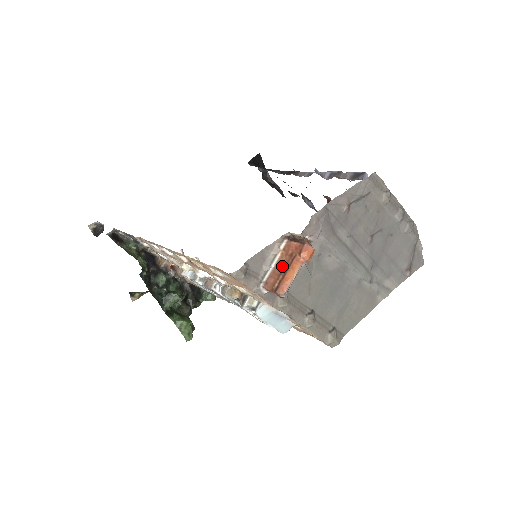
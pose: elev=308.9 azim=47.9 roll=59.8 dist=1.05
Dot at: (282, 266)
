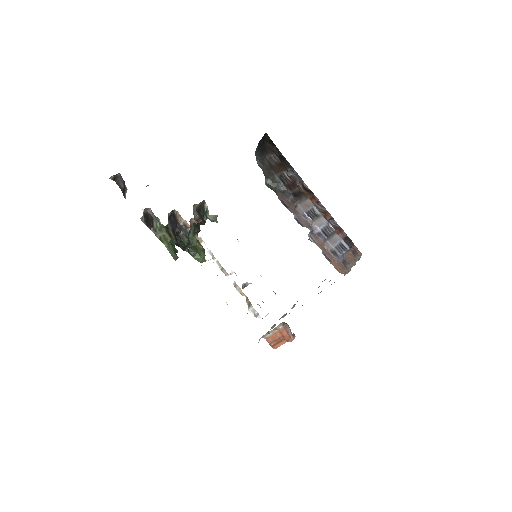
Dot at: (277, 338)
